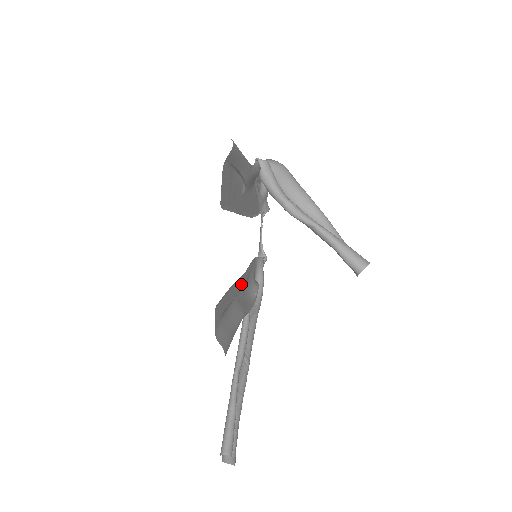
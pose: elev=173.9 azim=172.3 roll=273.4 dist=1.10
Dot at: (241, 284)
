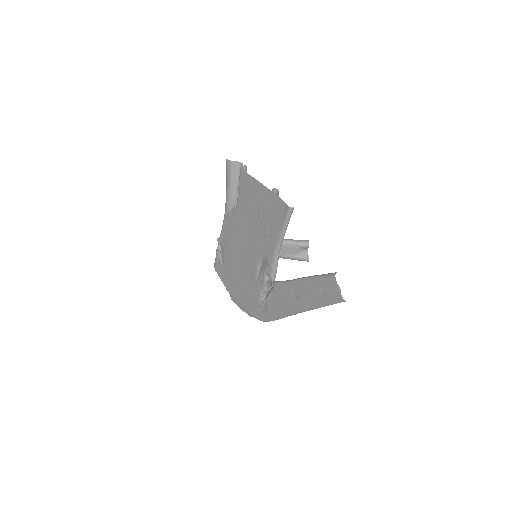
Dot at: (262, 258)
